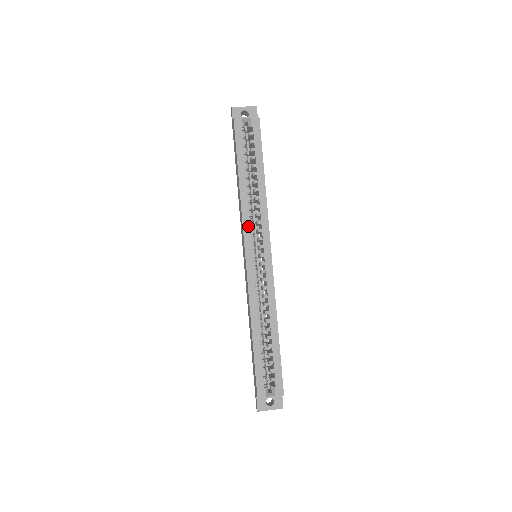
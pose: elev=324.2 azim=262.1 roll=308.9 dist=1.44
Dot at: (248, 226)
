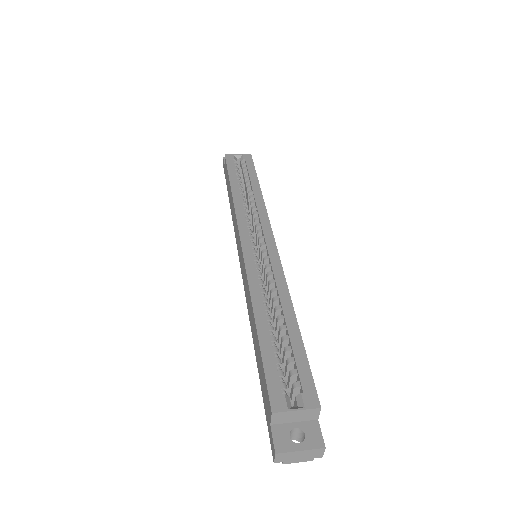
Dot at: (243, 220)
